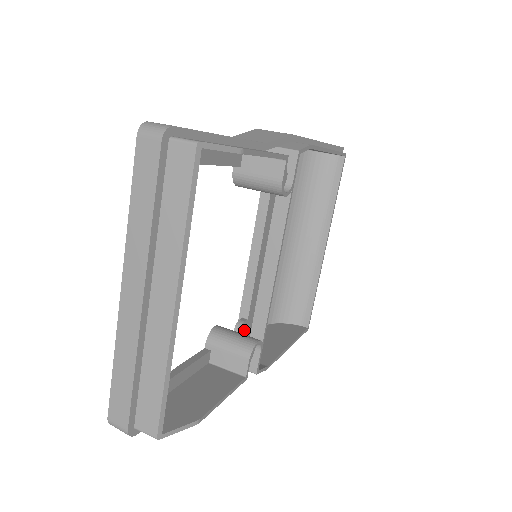
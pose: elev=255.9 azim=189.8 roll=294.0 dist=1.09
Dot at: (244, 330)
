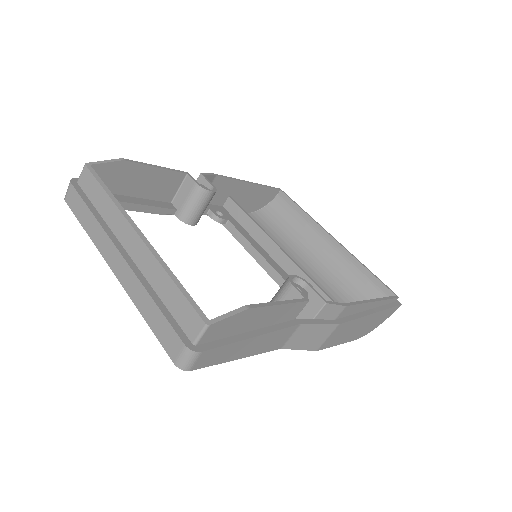
Dot at: occluded
